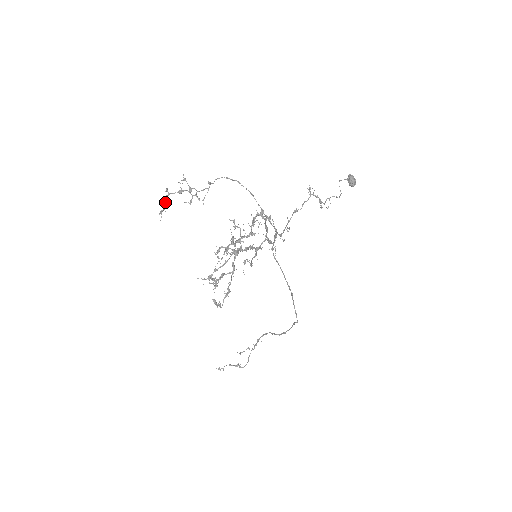
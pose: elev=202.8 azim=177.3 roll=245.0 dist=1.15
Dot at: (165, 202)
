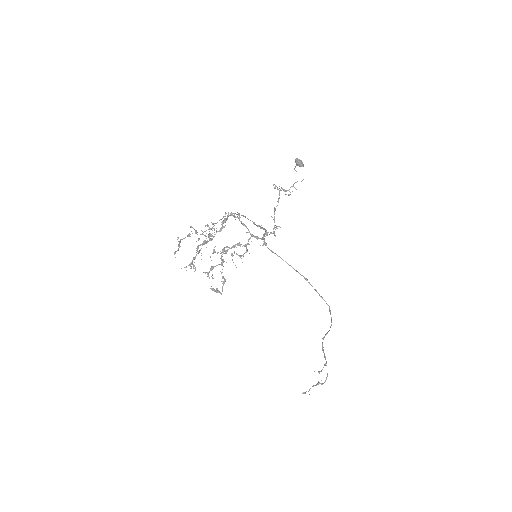
Dot at: (179, 246)
